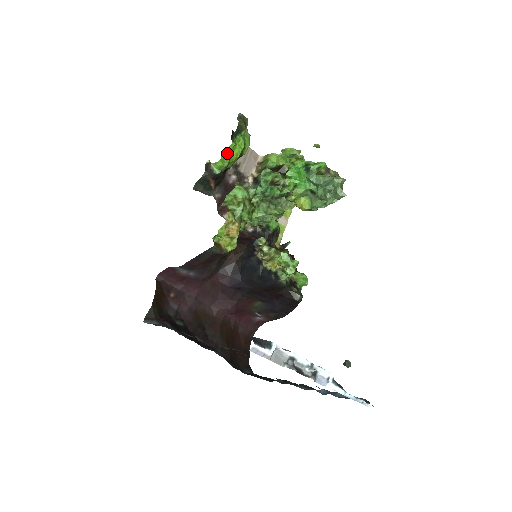
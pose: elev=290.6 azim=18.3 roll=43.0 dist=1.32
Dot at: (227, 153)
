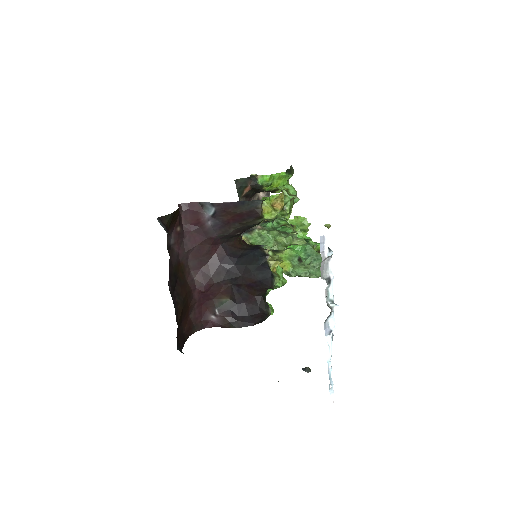
Dot at: (276, 176)
